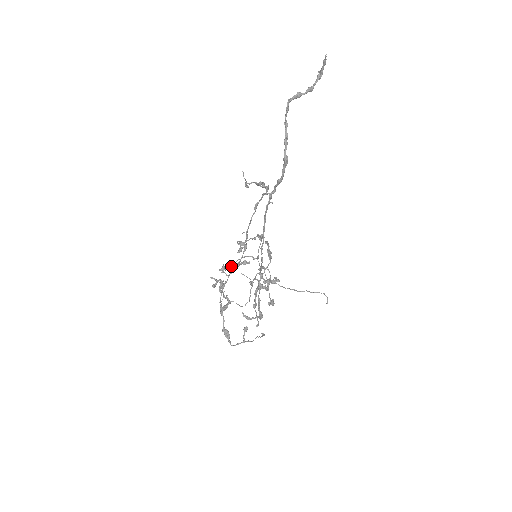
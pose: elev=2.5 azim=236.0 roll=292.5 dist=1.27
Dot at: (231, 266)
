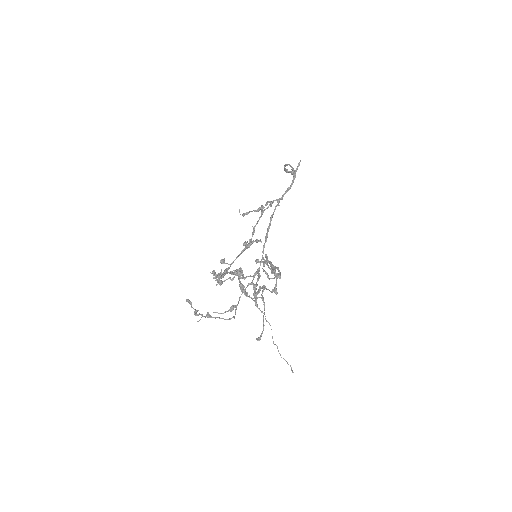
Dot at: (222, 275)
